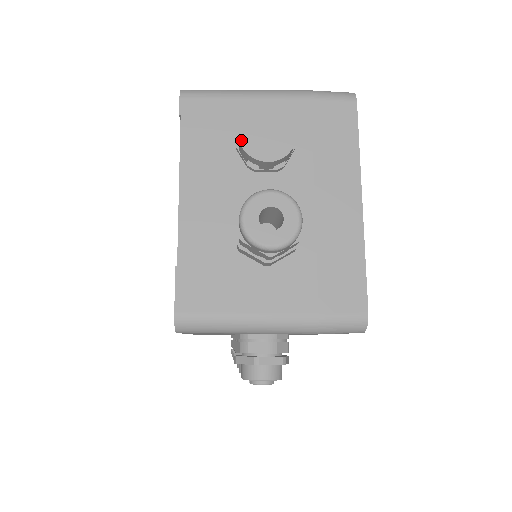
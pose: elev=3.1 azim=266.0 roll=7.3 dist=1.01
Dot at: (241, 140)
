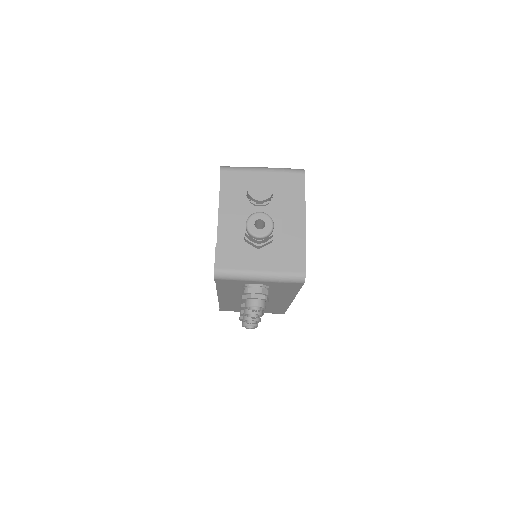
Dot at: (248, 190)
